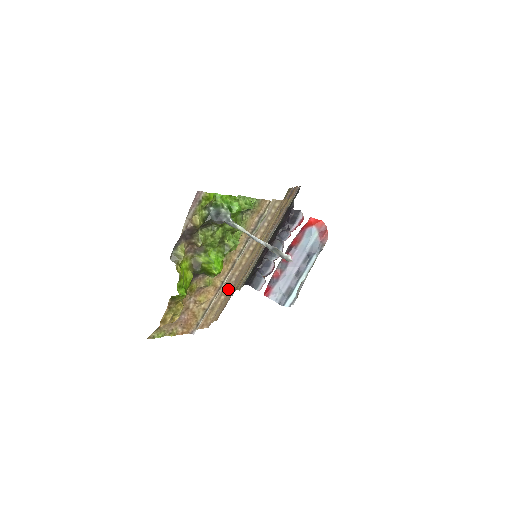
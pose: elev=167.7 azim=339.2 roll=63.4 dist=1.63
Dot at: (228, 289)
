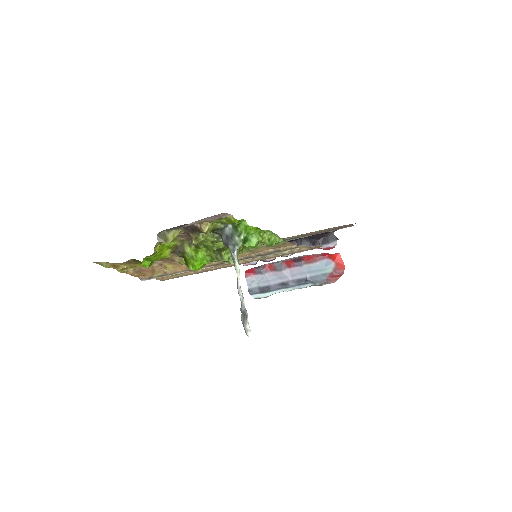
Dot at: (202, 270)
